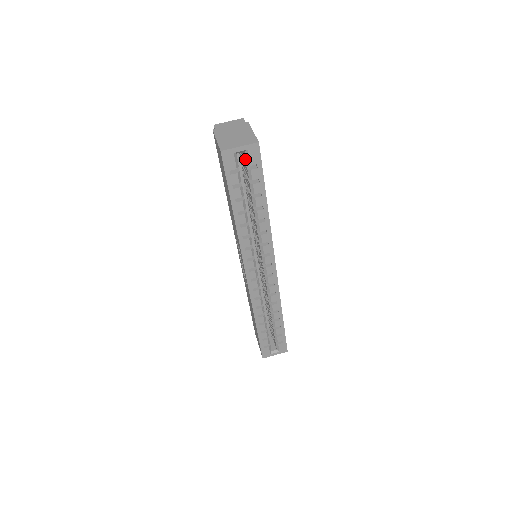
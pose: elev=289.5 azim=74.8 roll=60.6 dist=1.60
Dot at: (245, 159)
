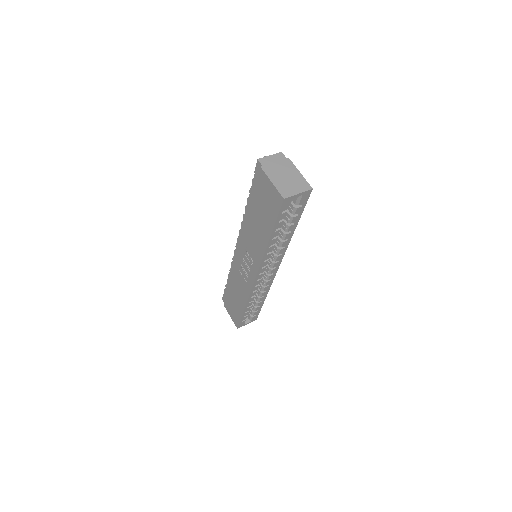
Dot at: (295, 200)
